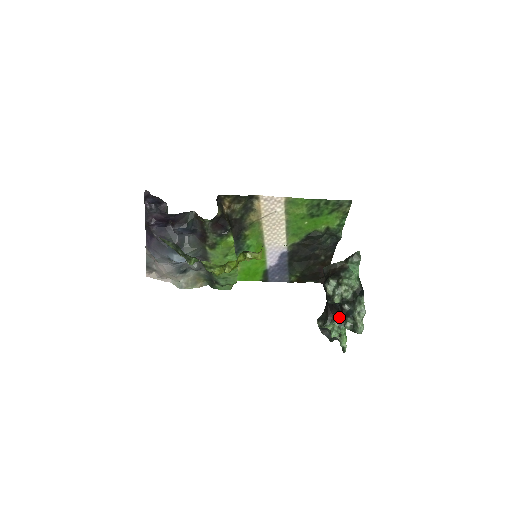
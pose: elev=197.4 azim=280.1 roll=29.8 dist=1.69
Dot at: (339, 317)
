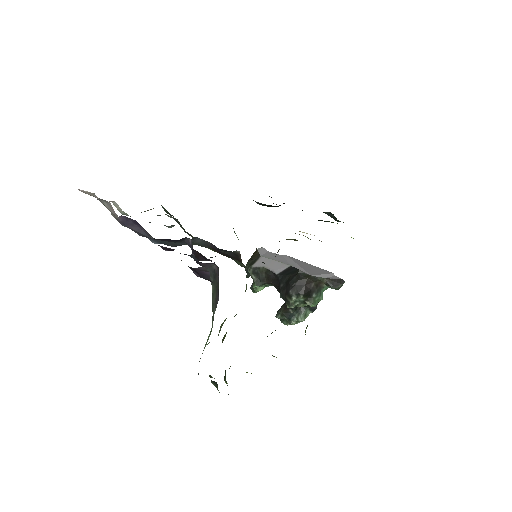
Dot at: (274, 286)
